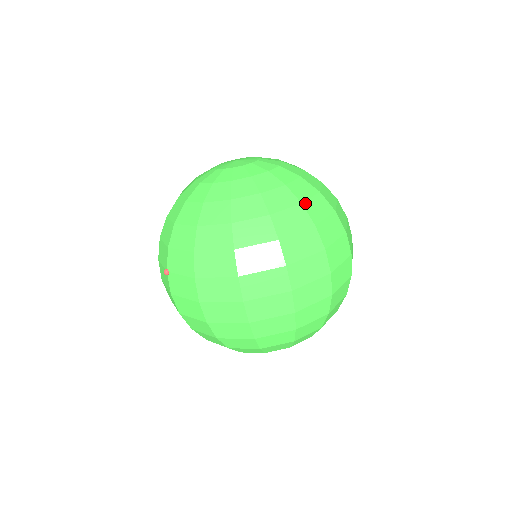
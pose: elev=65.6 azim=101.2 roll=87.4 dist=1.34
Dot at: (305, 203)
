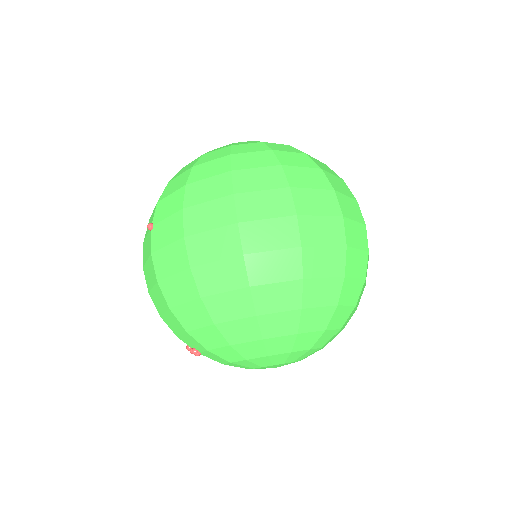
Dot at: (310, 156)
